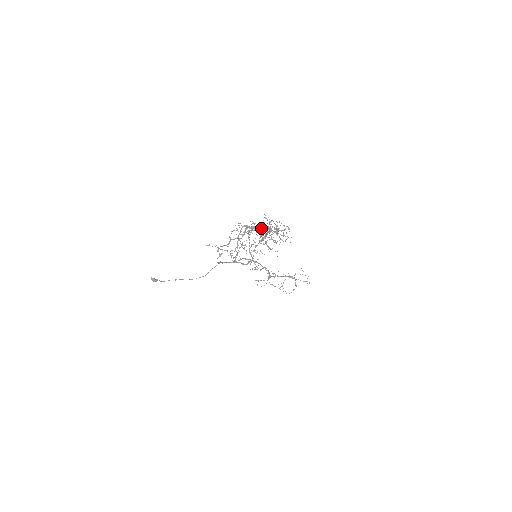
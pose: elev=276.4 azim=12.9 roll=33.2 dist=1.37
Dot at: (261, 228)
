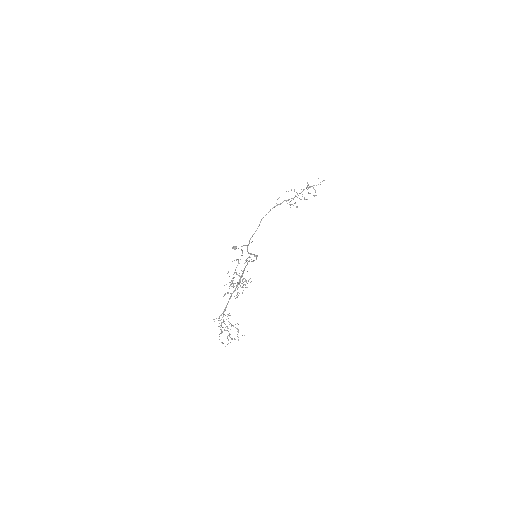
Dot at: occluded
